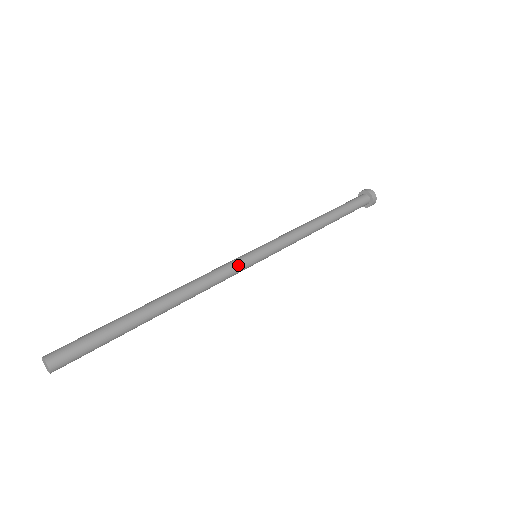
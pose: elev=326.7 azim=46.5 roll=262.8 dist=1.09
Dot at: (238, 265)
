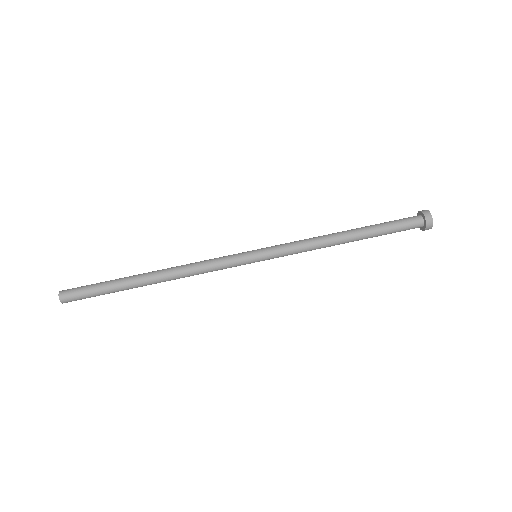
Dot at: (230, 259)
